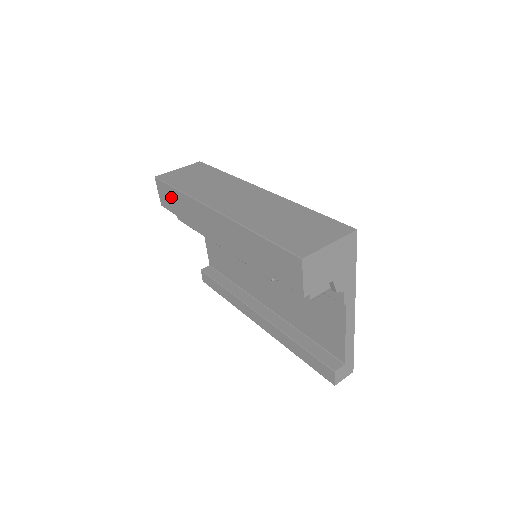
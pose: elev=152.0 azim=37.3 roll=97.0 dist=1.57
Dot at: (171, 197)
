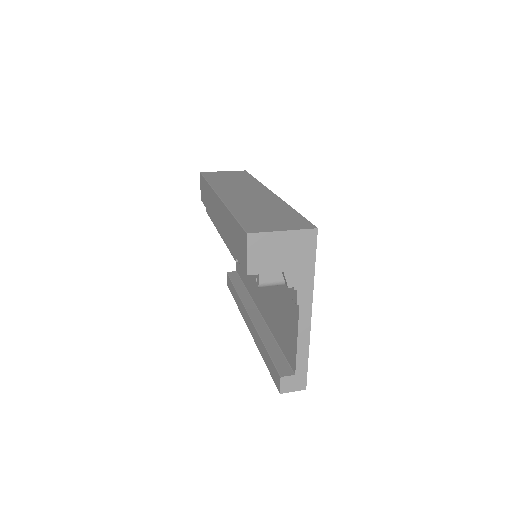
Dot at: (204, 189)
